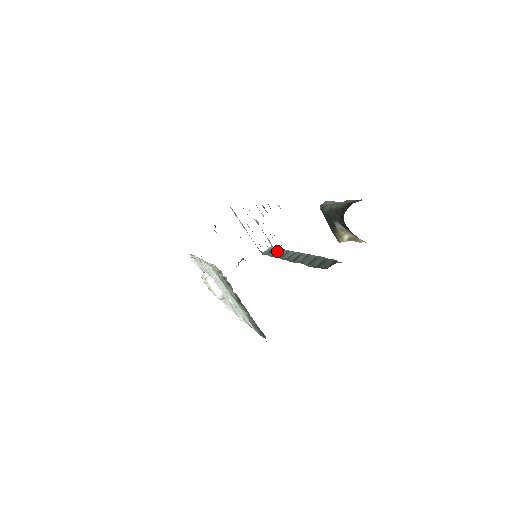
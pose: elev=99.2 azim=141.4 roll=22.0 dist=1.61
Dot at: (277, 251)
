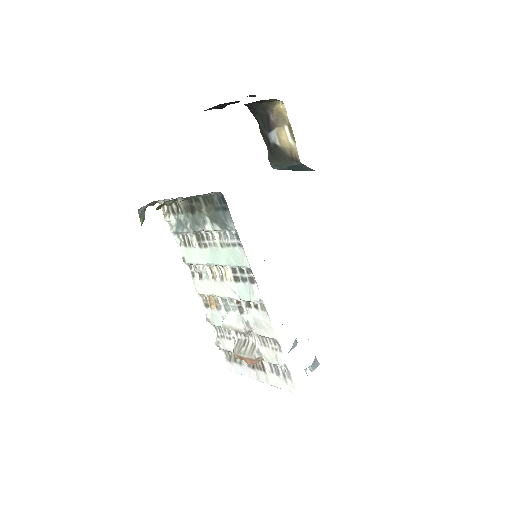
Dot at: occluded
